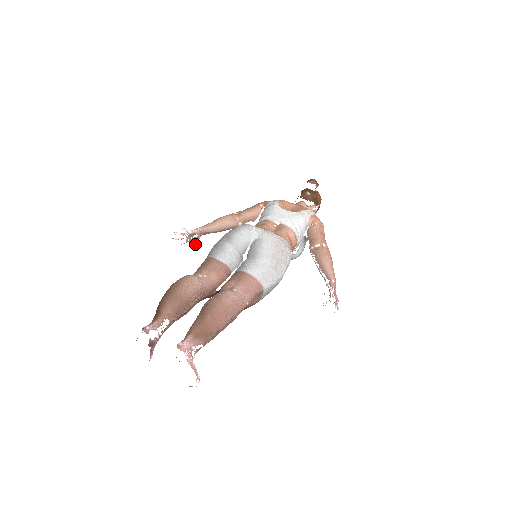
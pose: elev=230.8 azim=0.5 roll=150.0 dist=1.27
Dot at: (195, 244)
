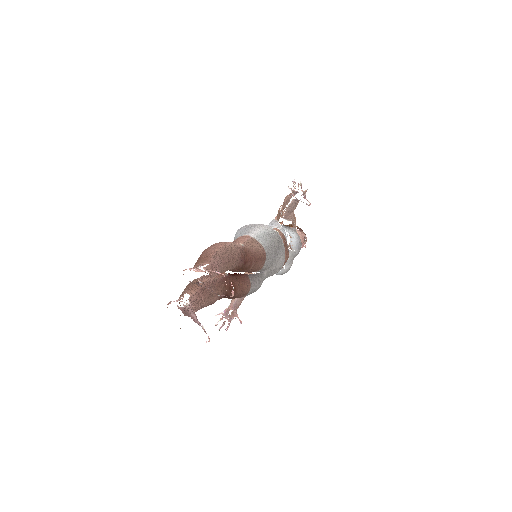
Dot at: (237, 317)
